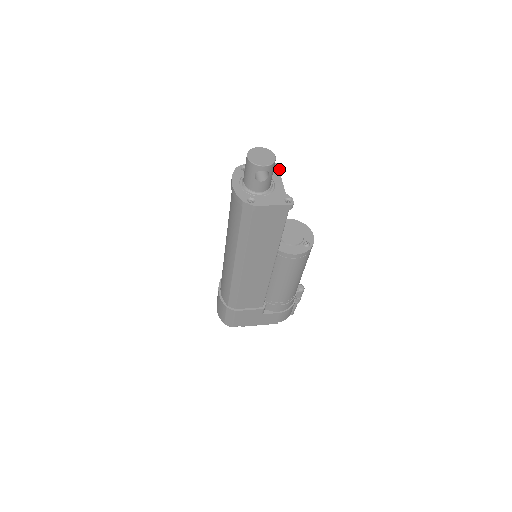
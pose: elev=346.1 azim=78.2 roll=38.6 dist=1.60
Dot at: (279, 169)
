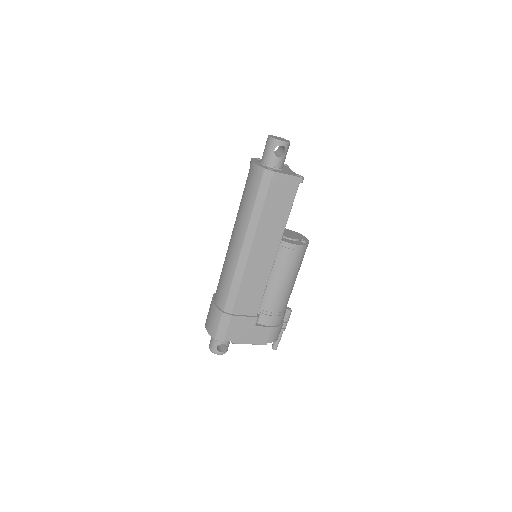
Dot at: (286, 166)
